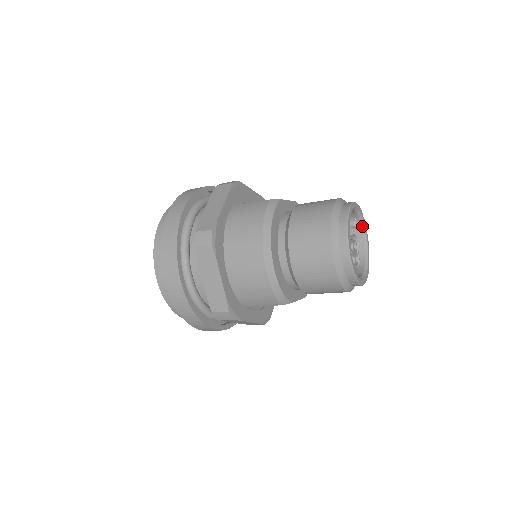
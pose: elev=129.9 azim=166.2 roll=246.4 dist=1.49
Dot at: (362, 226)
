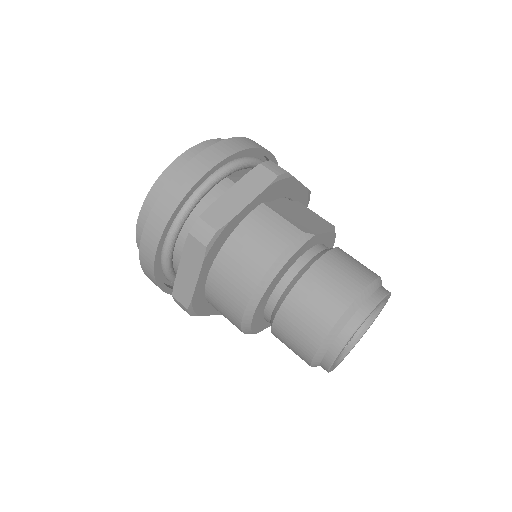
Dot at: (379, 307)
